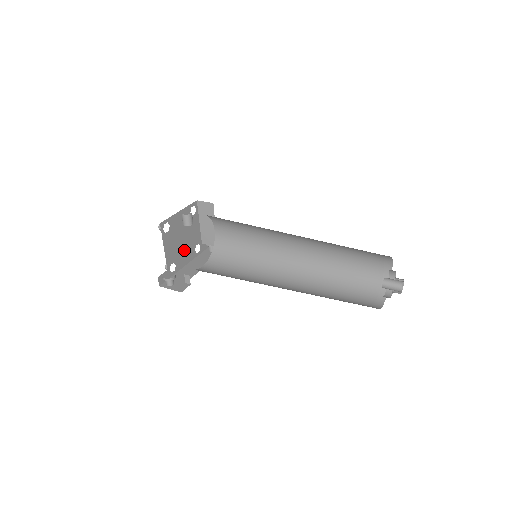
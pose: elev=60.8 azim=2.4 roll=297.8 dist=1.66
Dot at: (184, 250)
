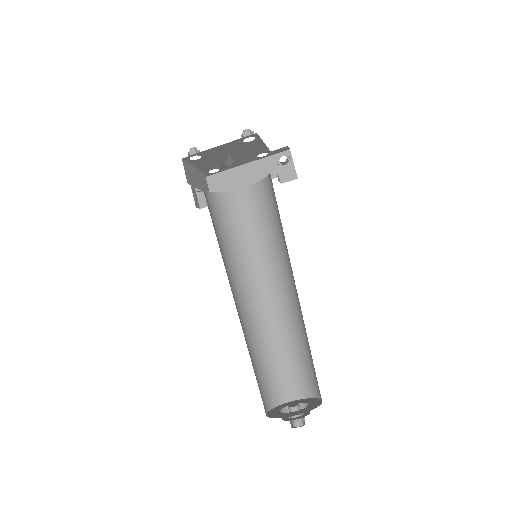
Dot at: (234, 160)
